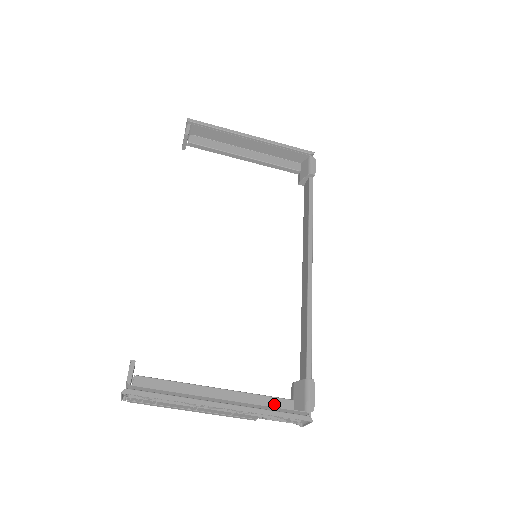
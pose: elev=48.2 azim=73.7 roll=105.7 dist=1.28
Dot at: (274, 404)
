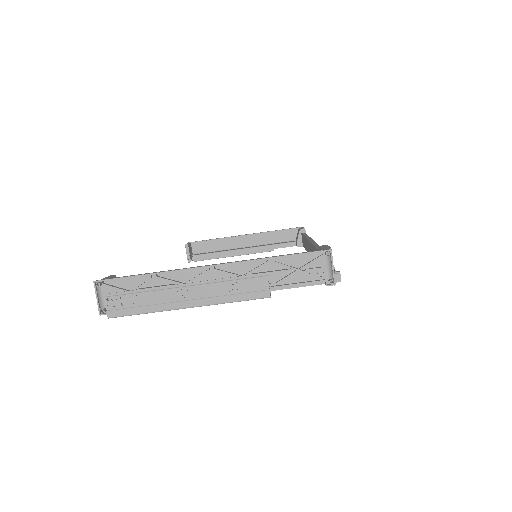
Dot at: occluded
